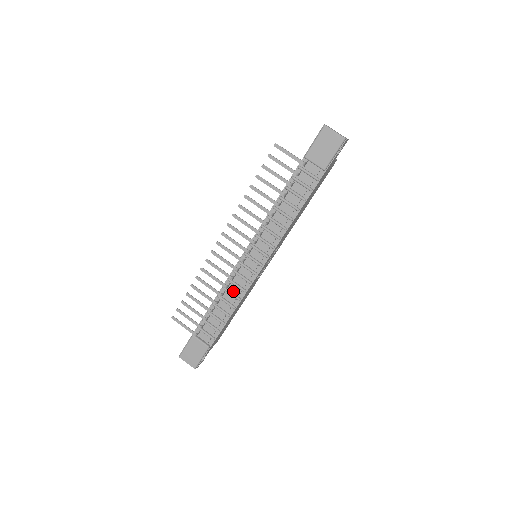
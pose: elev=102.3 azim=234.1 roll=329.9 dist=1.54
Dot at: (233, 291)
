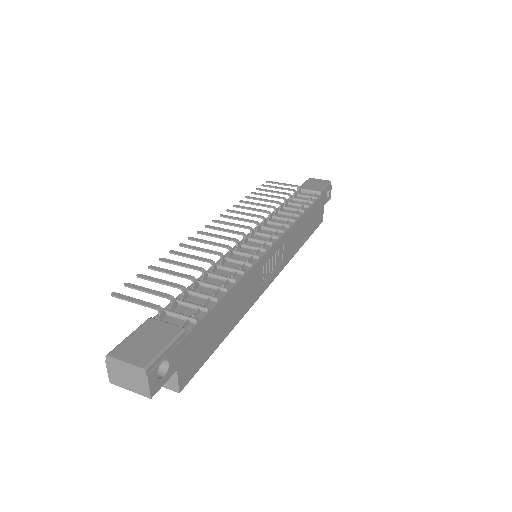
Dot at: (230, 268)
